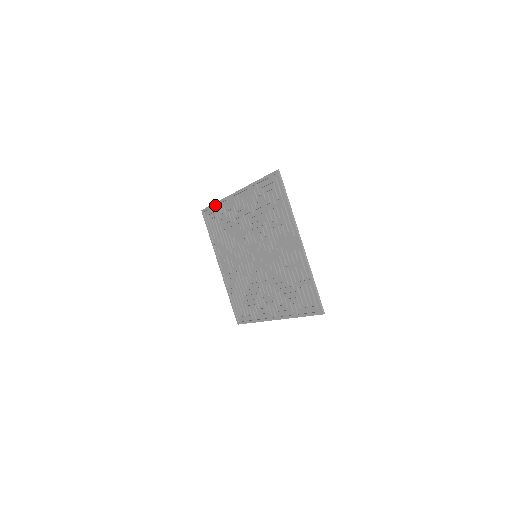
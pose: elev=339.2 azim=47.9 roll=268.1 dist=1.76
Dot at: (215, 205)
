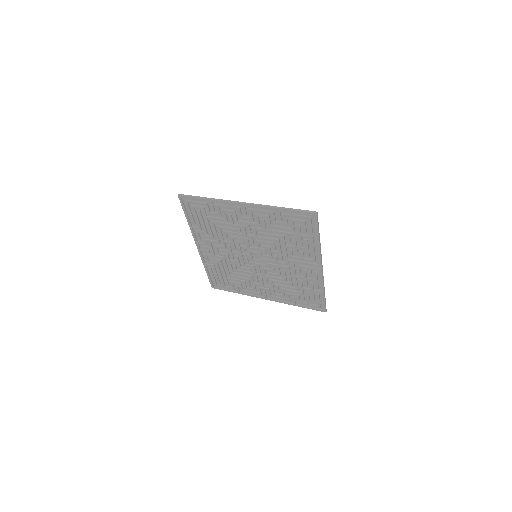
Dot at: (205, 200)
